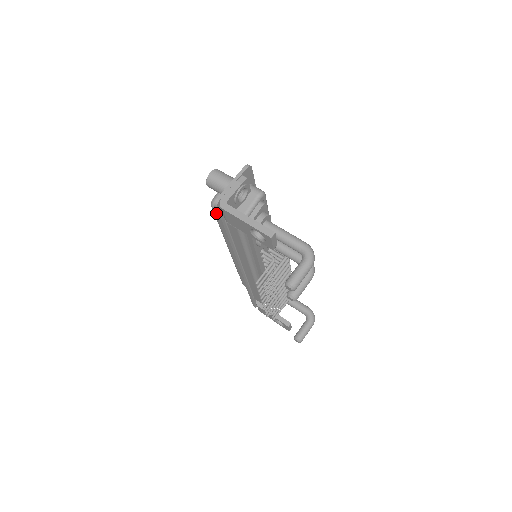
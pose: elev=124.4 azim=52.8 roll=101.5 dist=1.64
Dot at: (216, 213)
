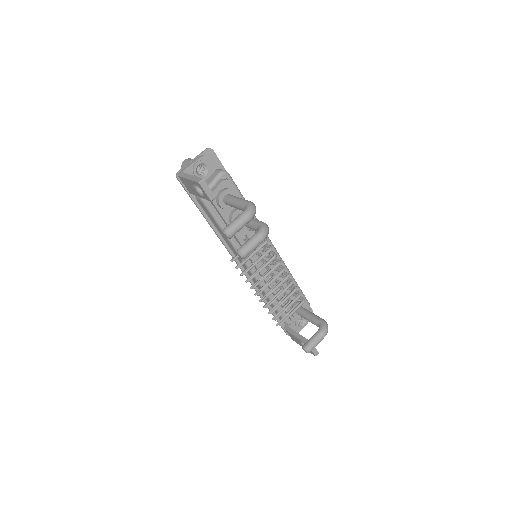
Dot at: occluded
